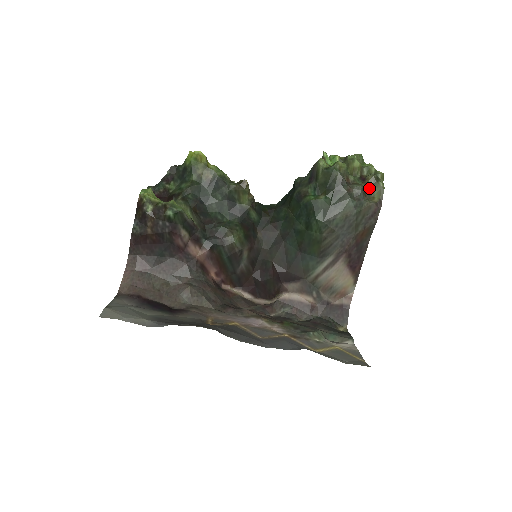
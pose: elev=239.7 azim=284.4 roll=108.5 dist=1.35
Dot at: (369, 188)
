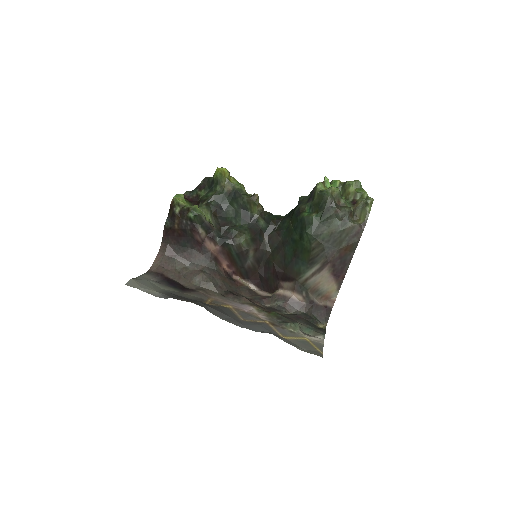
Dot at: (357, 211)
